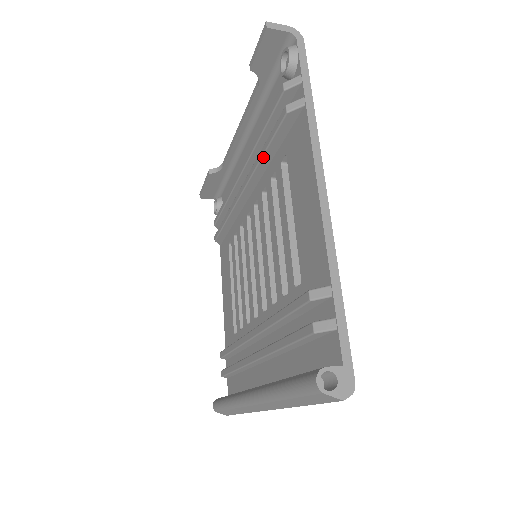
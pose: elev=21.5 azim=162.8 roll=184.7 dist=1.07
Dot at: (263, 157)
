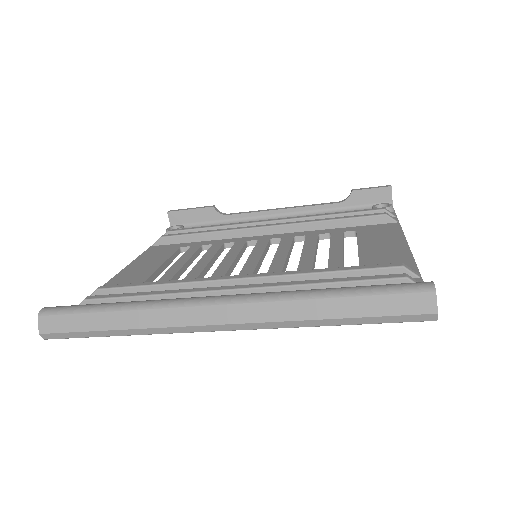
Dot at: (328, 221)
